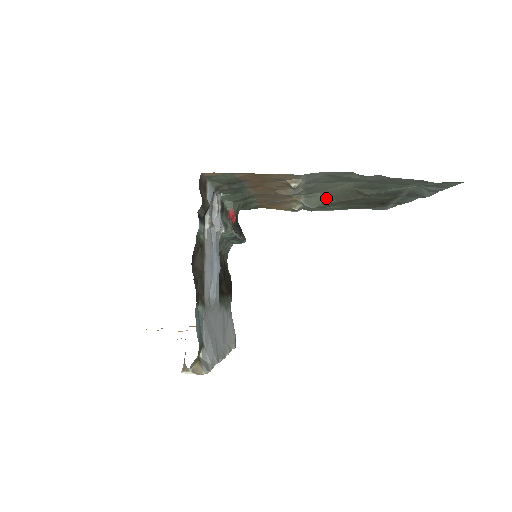
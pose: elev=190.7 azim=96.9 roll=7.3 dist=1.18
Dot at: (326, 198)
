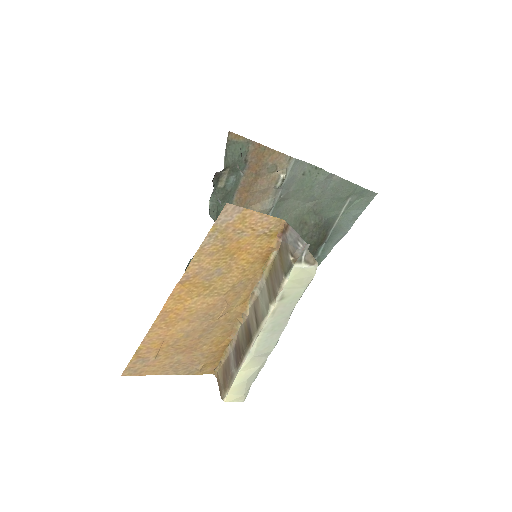
Dot at: occluded
